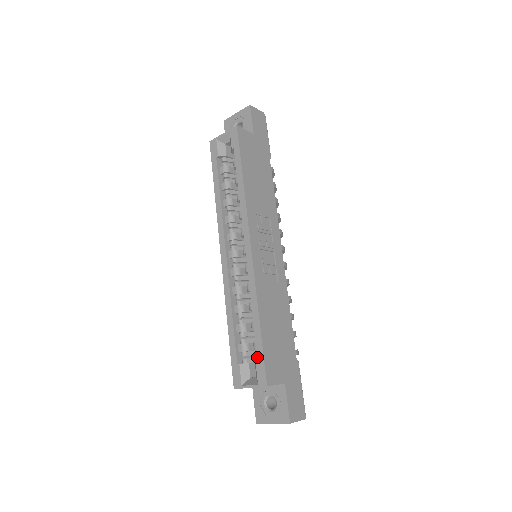
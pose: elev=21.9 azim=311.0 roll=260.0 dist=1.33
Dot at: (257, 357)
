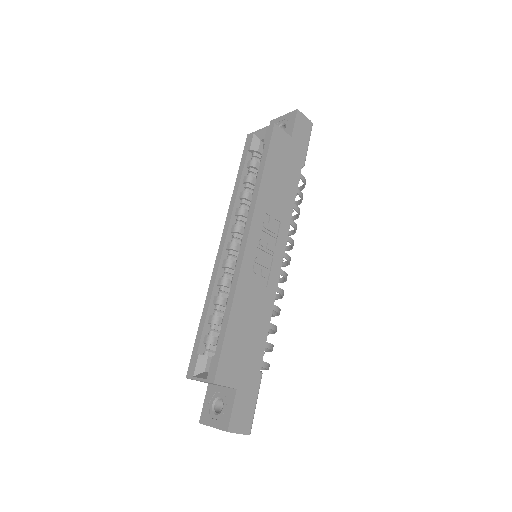
Dot at: (215, 351)
